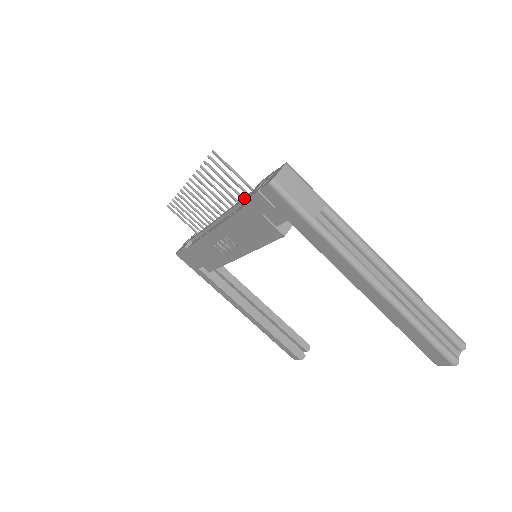
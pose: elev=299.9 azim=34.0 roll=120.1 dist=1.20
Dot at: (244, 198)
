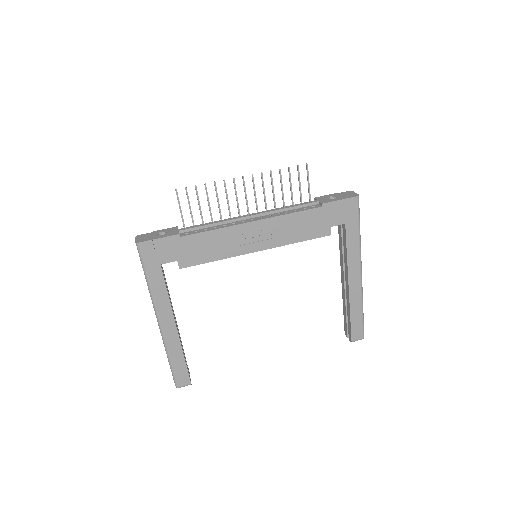
Dot at: (310, 203)
